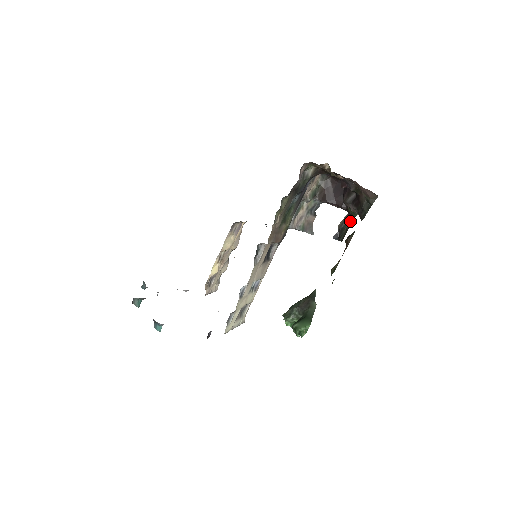
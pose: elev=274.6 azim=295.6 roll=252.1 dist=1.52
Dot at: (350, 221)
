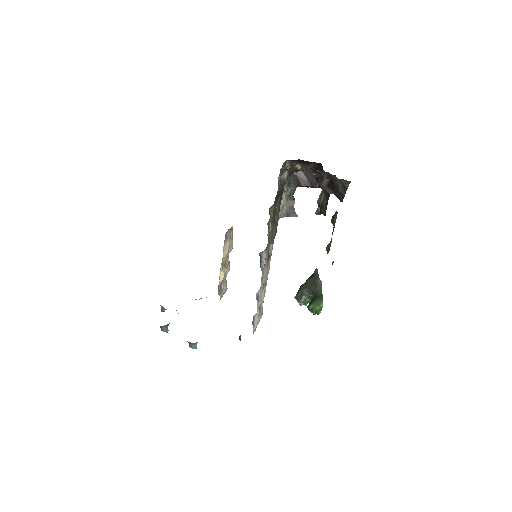
Dot at: (327, 196)
